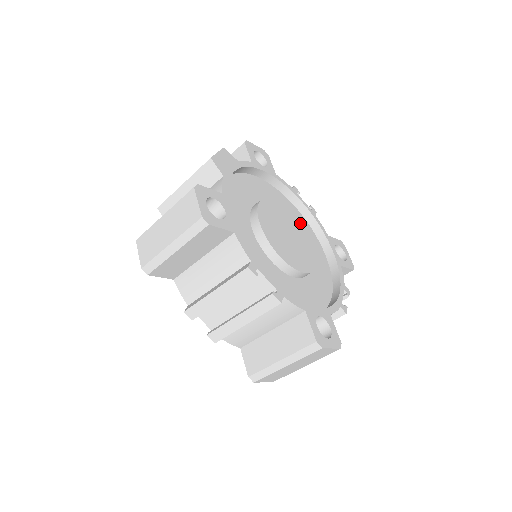
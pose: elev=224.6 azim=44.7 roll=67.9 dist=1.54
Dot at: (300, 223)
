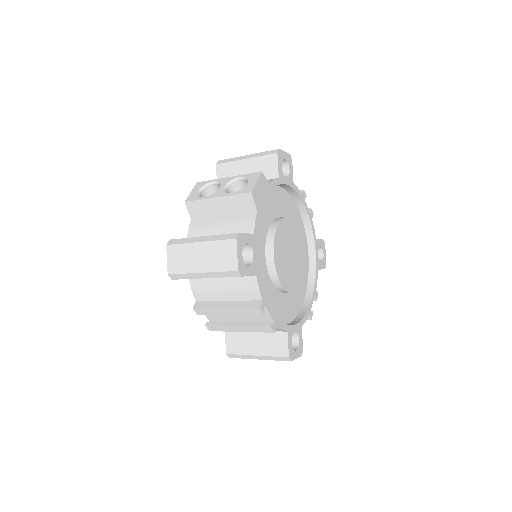
Dot at: (300, 236)
